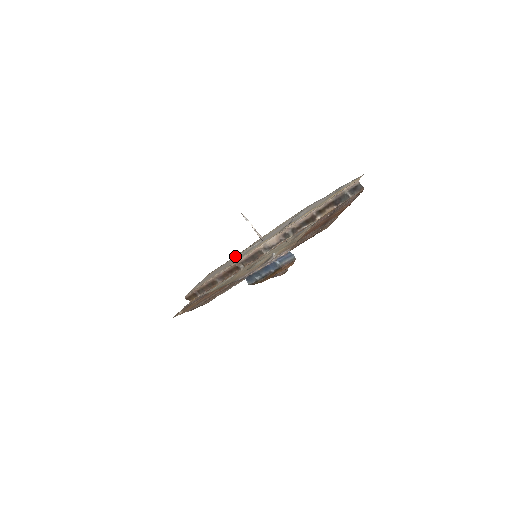
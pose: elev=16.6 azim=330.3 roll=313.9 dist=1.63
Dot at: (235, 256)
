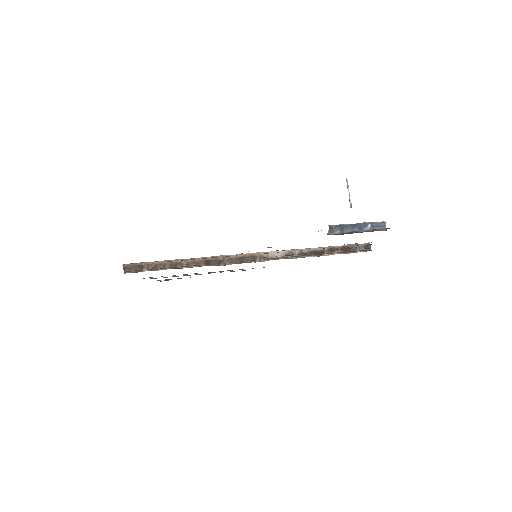
Dot at: occluded
